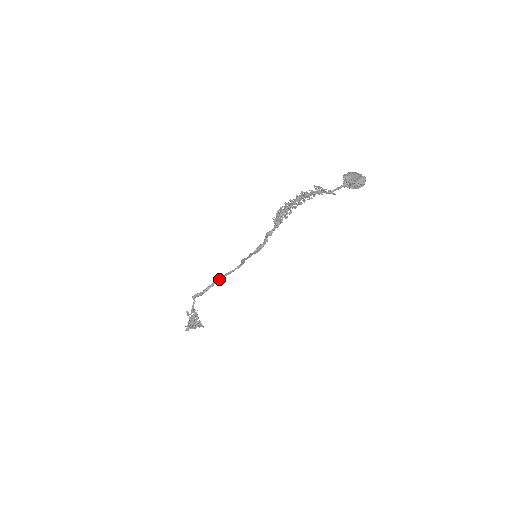
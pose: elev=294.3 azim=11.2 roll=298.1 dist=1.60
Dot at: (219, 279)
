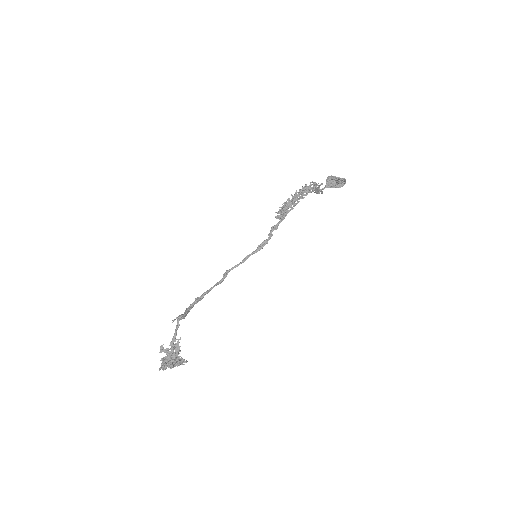
Dot at: (199, 298)
